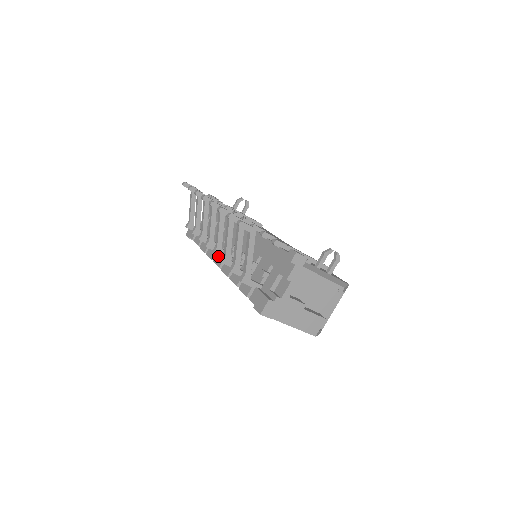
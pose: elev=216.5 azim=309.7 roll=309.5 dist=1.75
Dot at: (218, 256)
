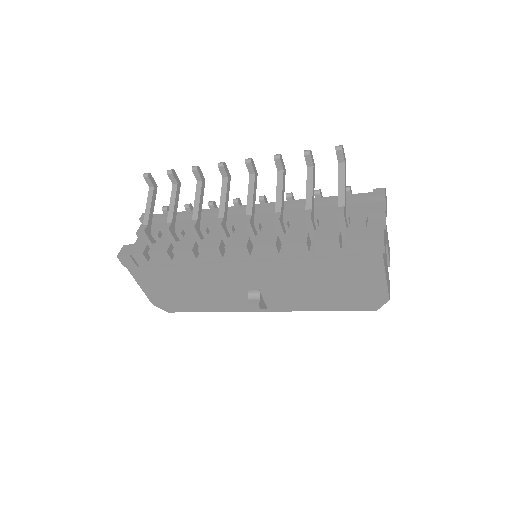
Dot at: (251, 227)
